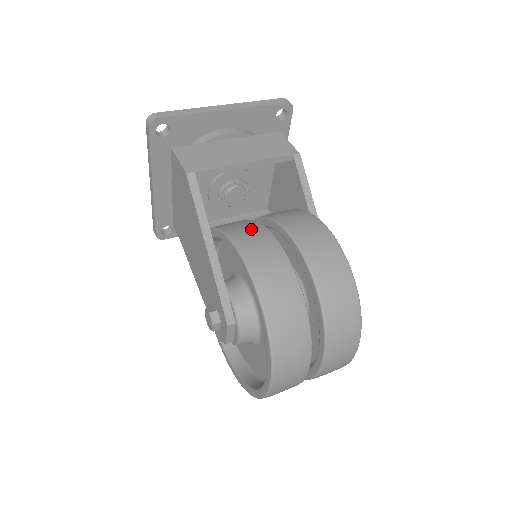
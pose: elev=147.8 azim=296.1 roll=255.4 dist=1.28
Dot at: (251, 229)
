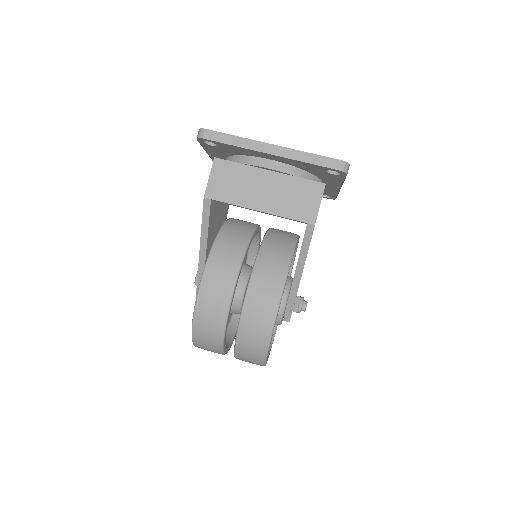
Dot at: (226, 266)
